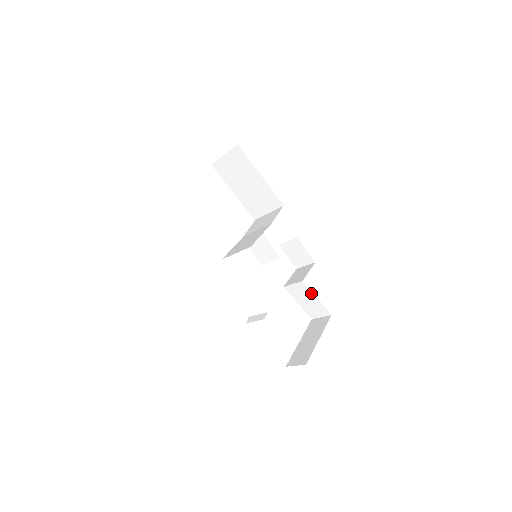
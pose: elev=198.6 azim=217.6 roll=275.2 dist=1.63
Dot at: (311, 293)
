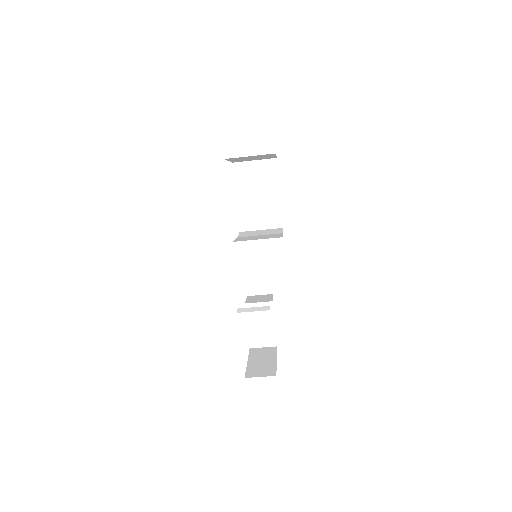
Dot at: (272, 317)
